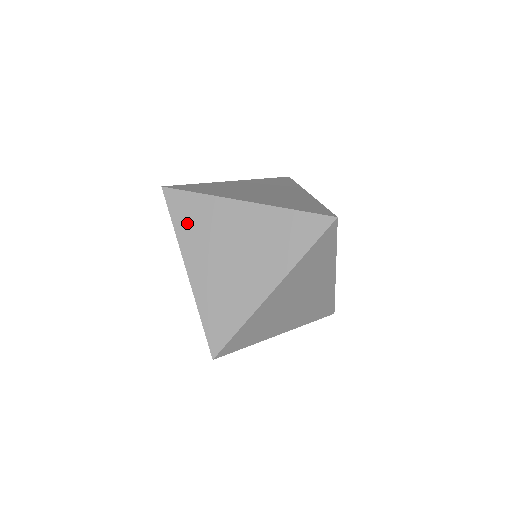
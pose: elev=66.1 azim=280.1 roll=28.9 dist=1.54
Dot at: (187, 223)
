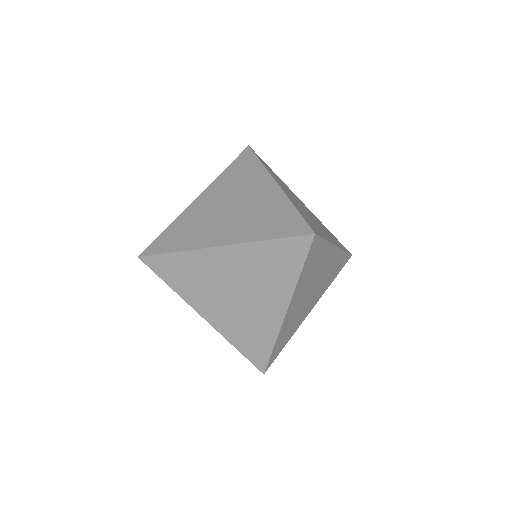
Dot at: (179, 280)
